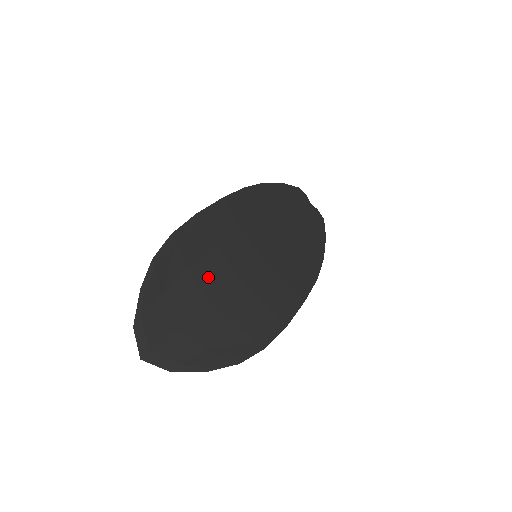
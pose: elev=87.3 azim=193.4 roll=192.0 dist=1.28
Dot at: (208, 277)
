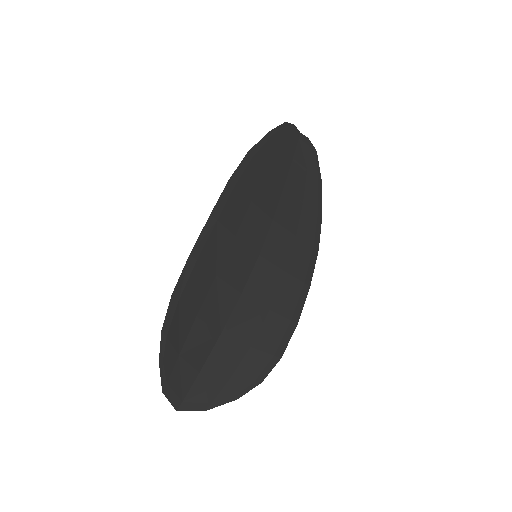
Dot at: (216, 312)
